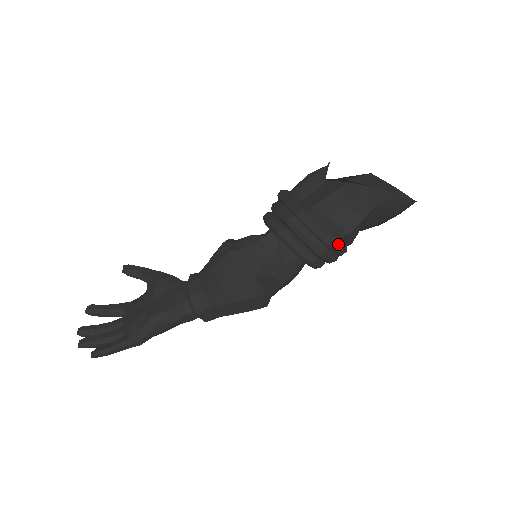
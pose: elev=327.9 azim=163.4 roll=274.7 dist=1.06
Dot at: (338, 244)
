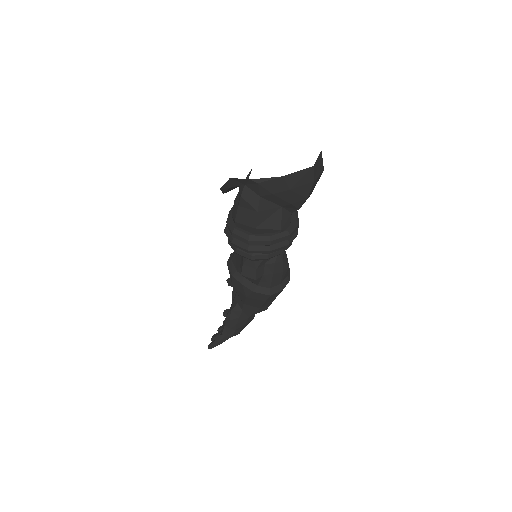
Dot at: (255, 239)
